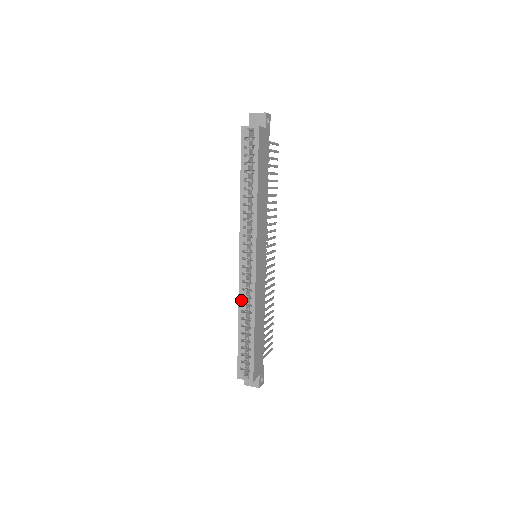
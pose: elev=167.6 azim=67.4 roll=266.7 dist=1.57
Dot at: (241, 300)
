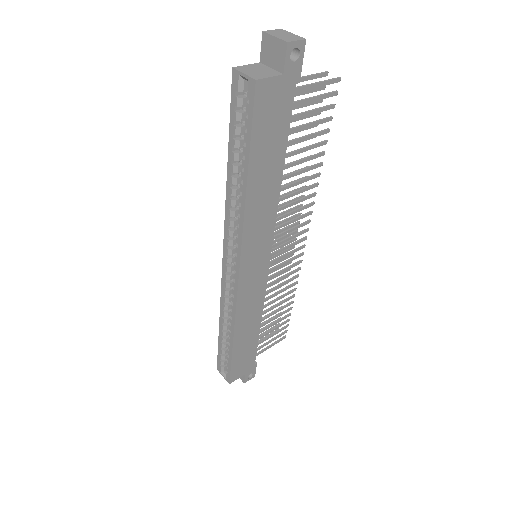
Dot at: (222, 305)
